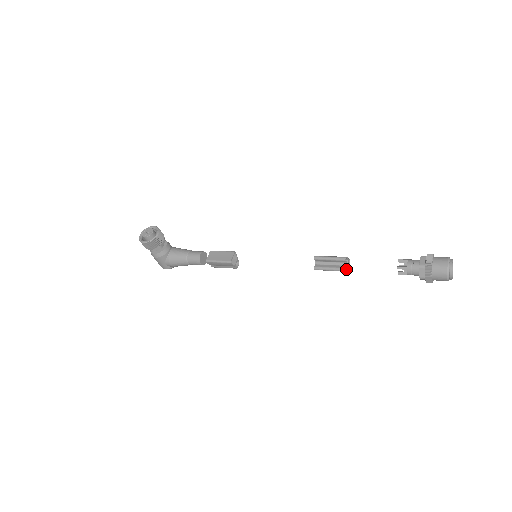
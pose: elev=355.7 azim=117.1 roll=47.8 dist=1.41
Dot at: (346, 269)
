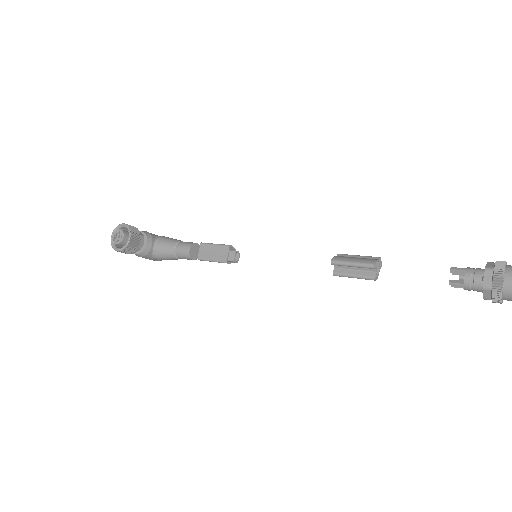
Dot at: (376, 275)
